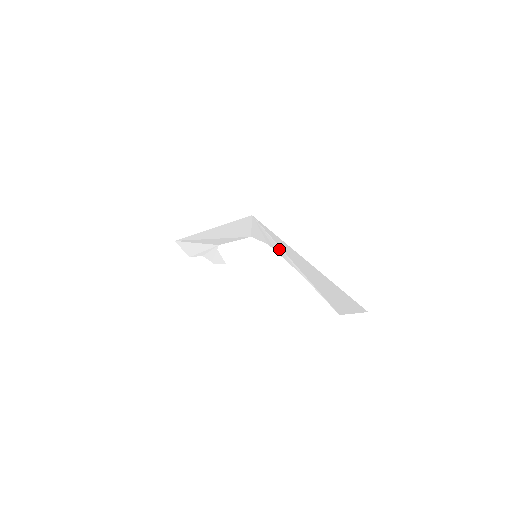
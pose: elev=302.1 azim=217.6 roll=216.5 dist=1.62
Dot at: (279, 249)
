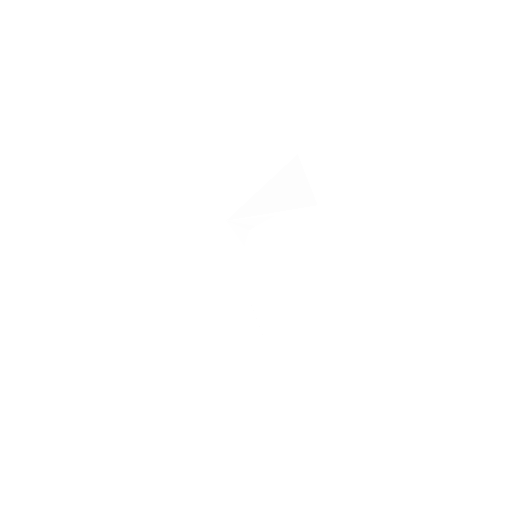
Dot at: (252, 220)
